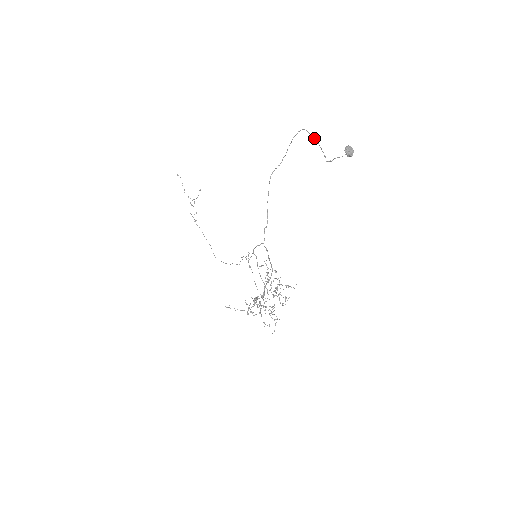
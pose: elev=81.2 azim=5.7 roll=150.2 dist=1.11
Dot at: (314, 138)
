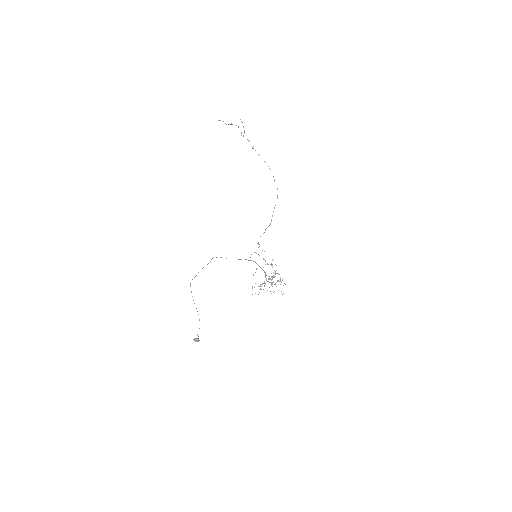
Dot at: occluded
